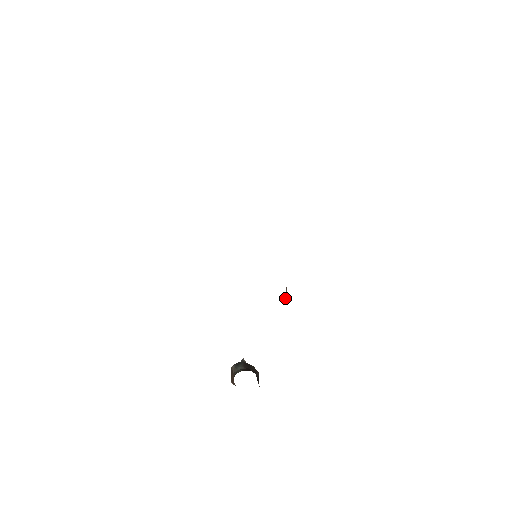
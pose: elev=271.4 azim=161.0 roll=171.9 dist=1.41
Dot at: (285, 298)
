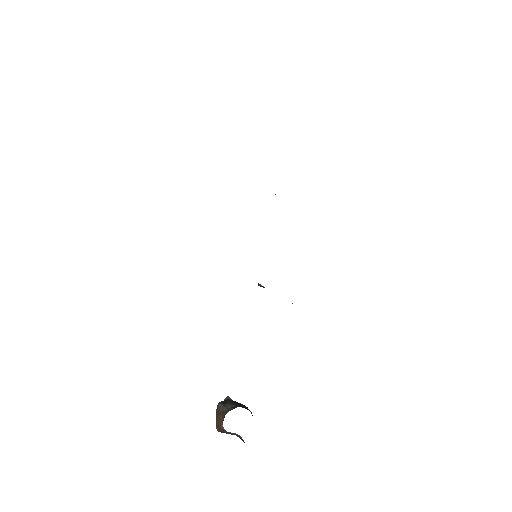
Dot at: occluded
